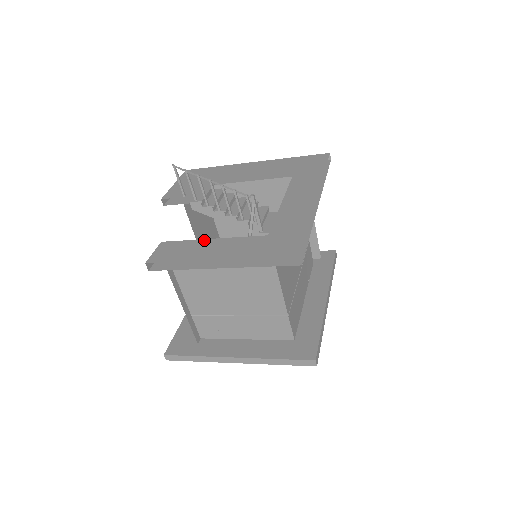
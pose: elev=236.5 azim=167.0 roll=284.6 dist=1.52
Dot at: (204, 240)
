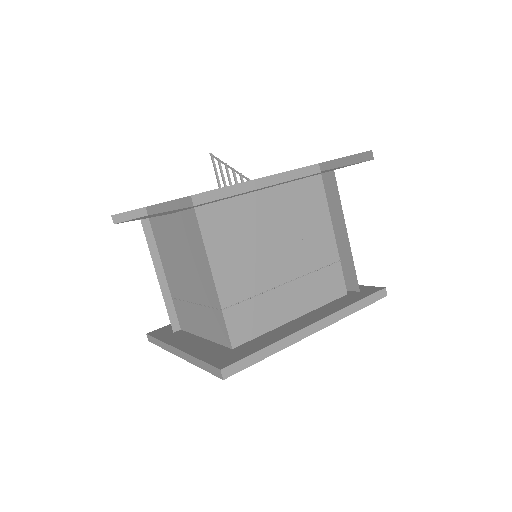
Dot at: (160, 203)
